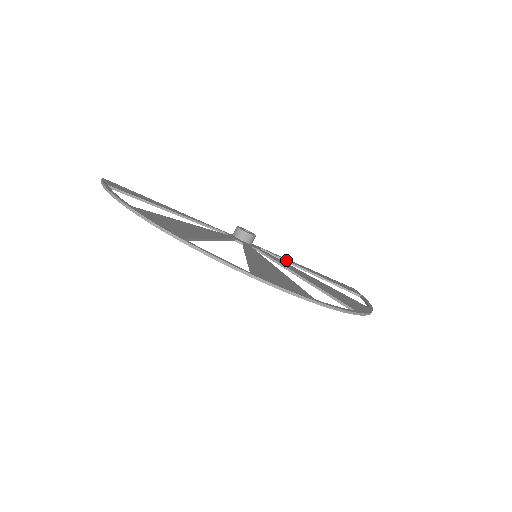
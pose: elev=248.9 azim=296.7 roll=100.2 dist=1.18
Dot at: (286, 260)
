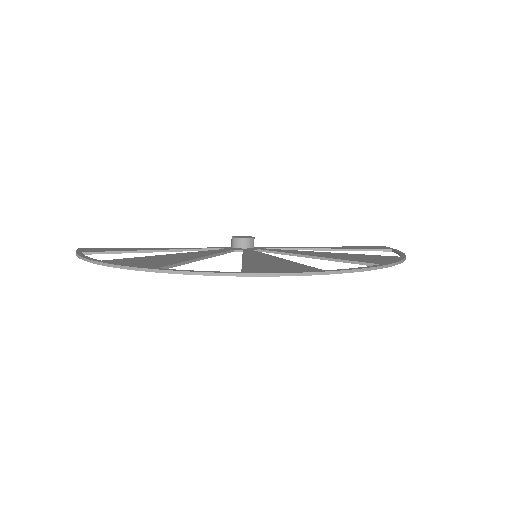
Dot at: (296, 248)
